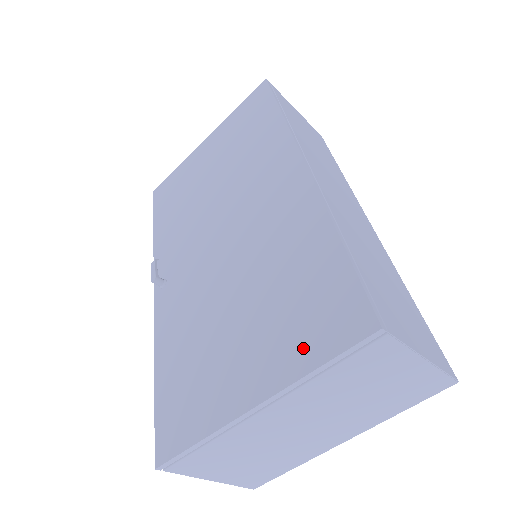
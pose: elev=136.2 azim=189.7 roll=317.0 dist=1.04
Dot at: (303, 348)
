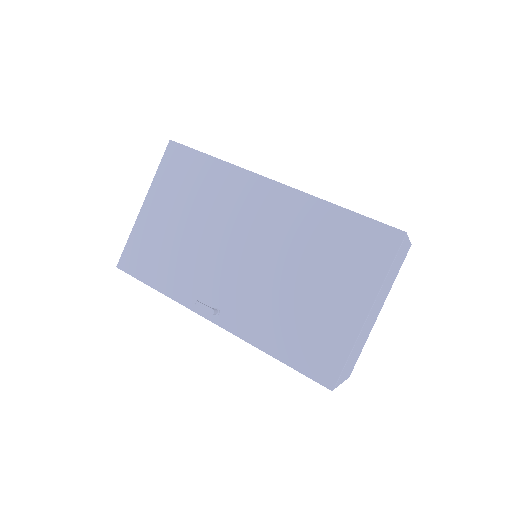
Dot at: (372, 268)
